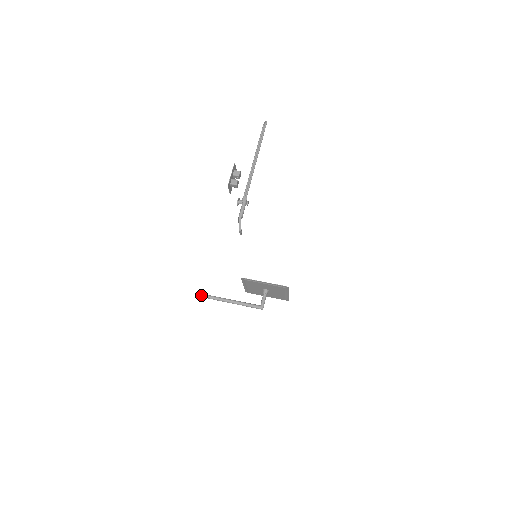
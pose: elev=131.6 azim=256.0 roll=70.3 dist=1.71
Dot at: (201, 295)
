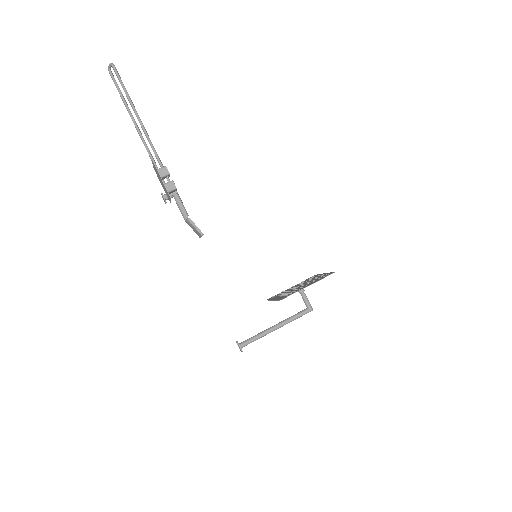
Dot at: occluded
